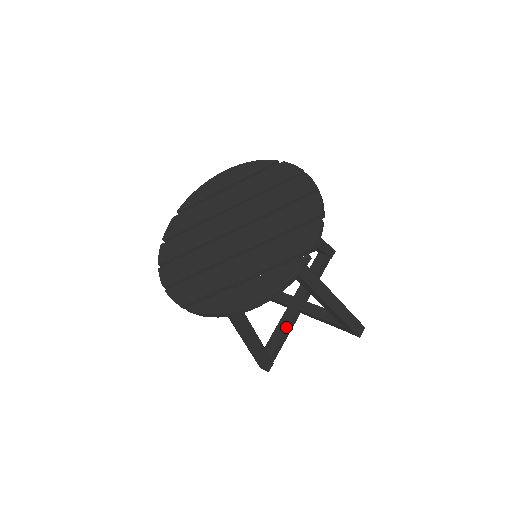
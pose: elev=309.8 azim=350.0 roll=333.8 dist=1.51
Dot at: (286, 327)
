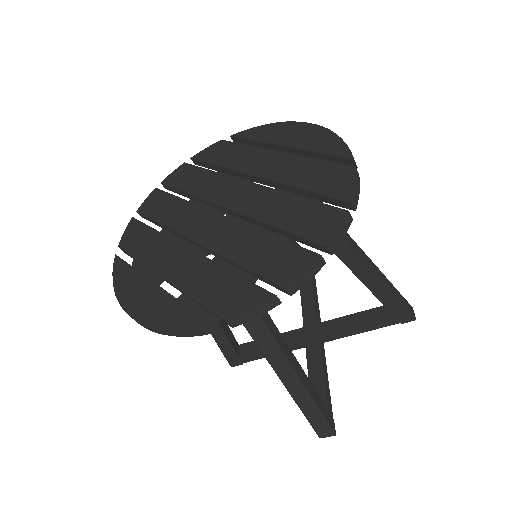
Dot at: occluded
